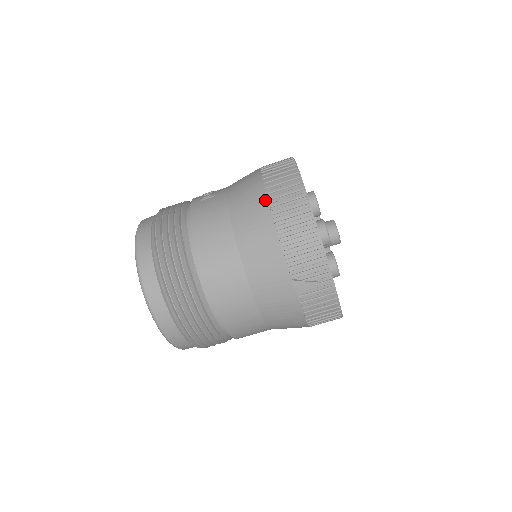
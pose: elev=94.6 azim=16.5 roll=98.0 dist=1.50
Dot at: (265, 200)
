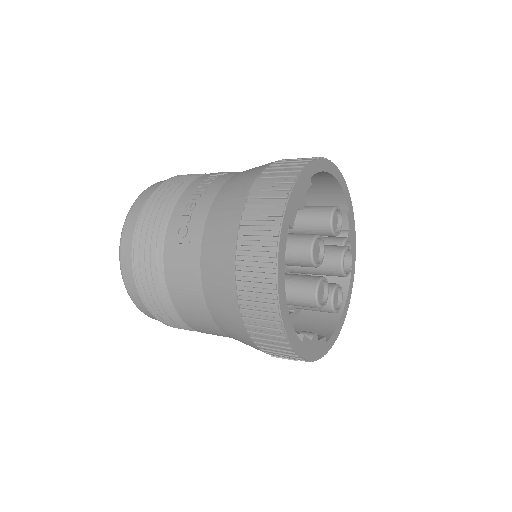
Dot at: (235, 302)
